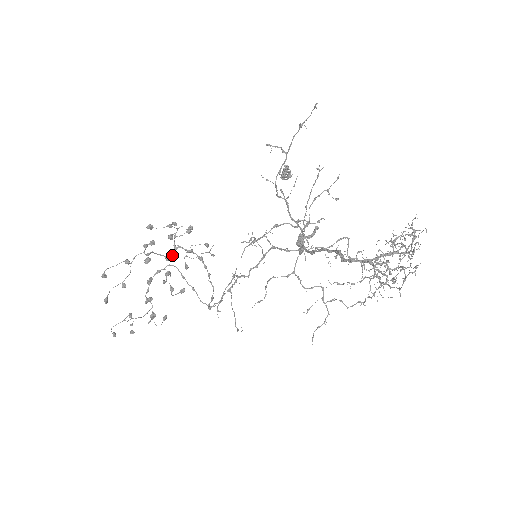
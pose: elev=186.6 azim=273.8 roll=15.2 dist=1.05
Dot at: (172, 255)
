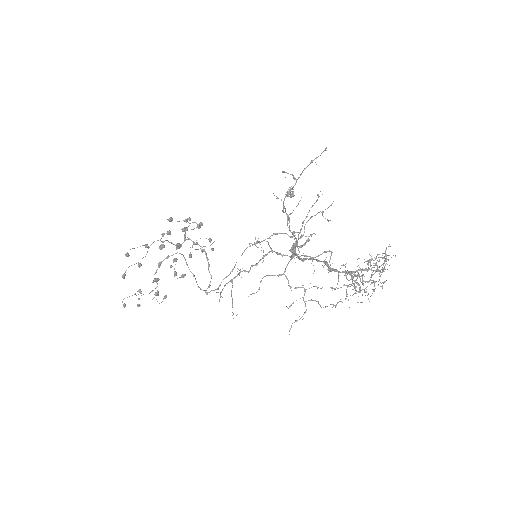
Dot at: (181, 245)
